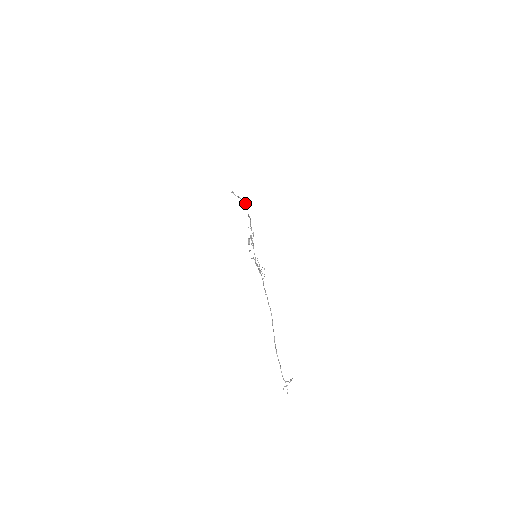
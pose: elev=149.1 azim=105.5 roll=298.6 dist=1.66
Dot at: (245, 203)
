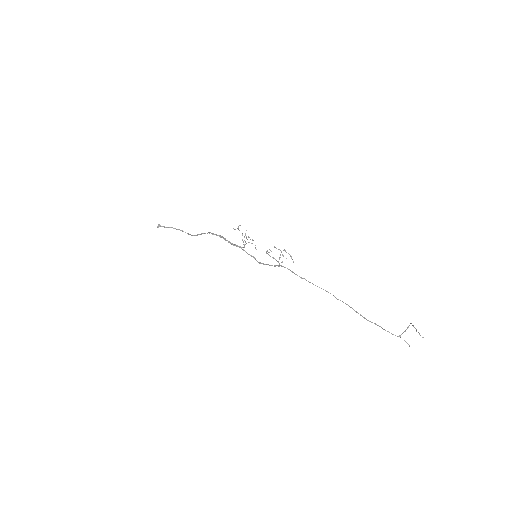
Dot at: (180, 230)
